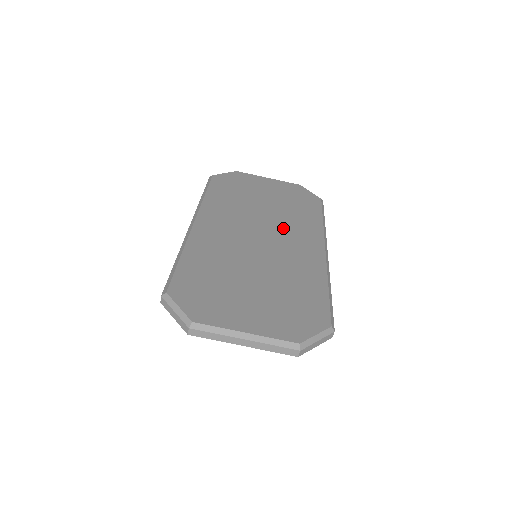
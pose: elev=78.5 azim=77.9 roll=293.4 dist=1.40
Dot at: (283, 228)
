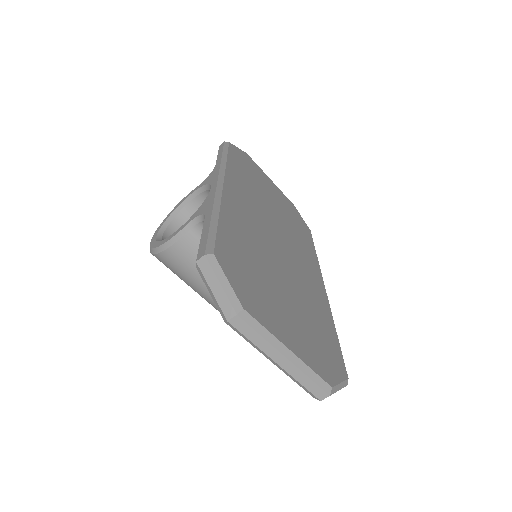
Dot at: (292, 242)
